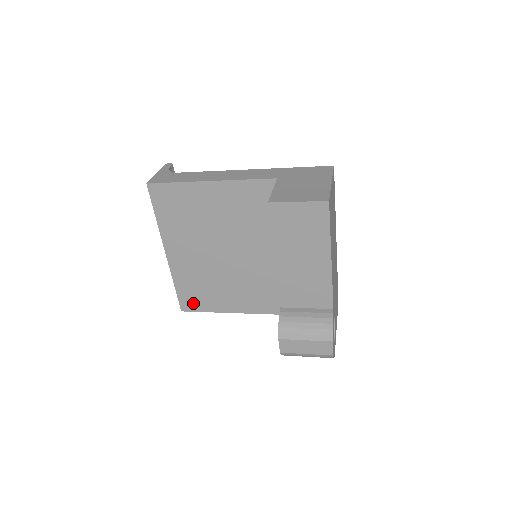
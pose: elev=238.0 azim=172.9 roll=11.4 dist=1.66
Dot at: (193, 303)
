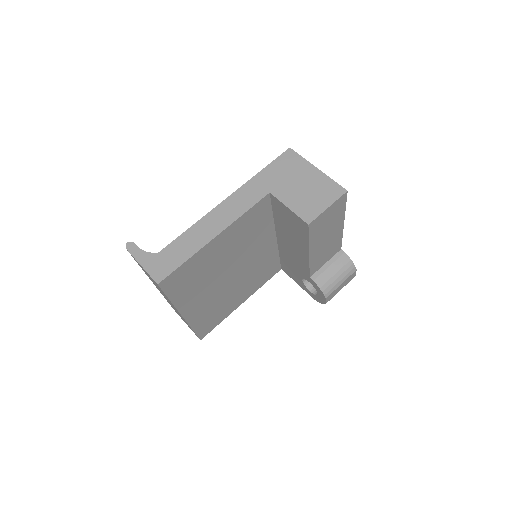
Dot at: (209, 327)
